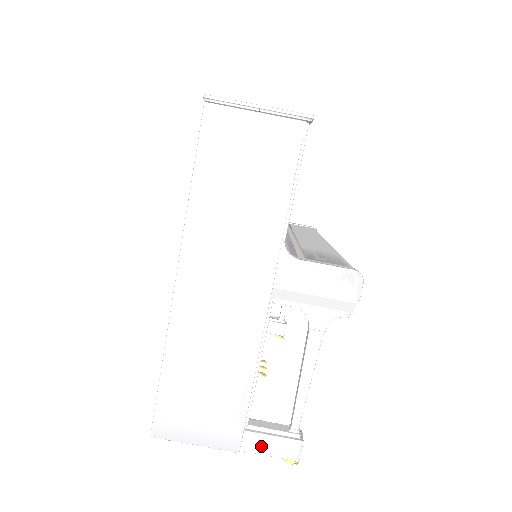
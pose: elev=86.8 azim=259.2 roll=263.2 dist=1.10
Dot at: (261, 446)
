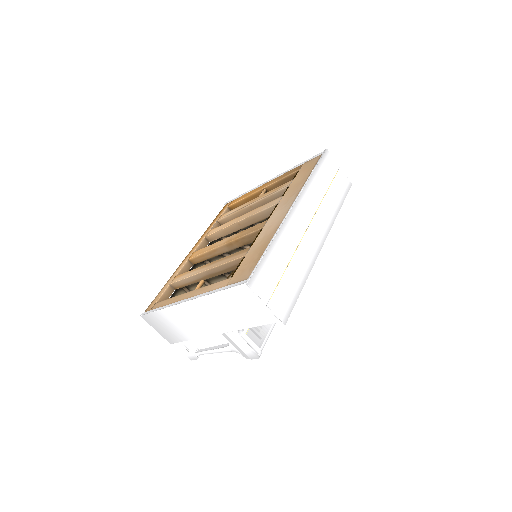
Dot at: (181, 348)
